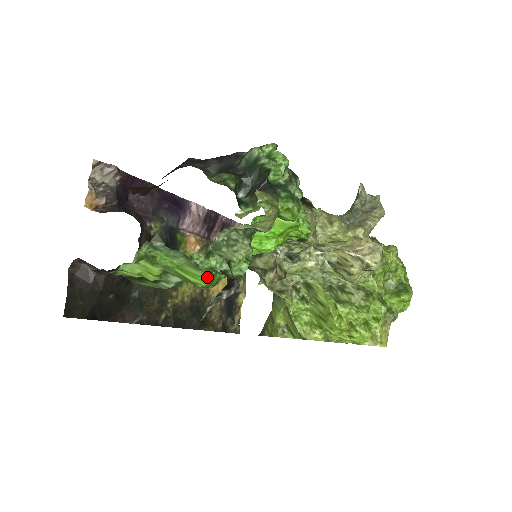
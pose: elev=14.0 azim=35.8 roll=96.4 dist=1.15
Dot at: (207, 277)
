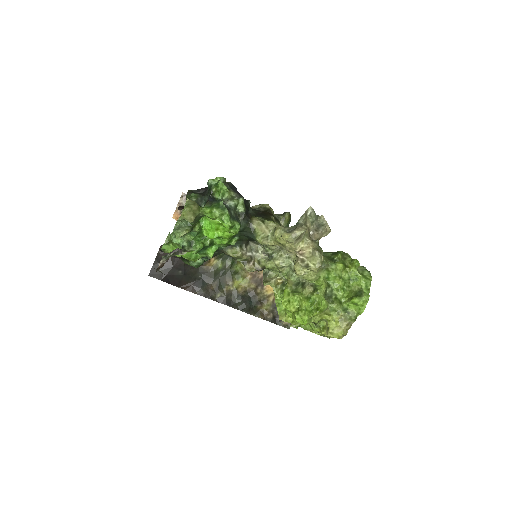
Dot at: occluded
